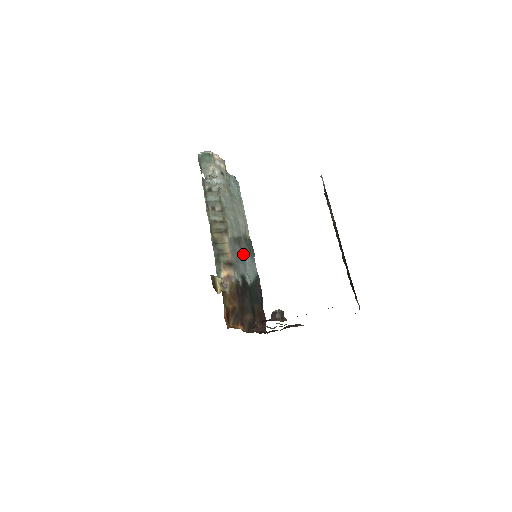
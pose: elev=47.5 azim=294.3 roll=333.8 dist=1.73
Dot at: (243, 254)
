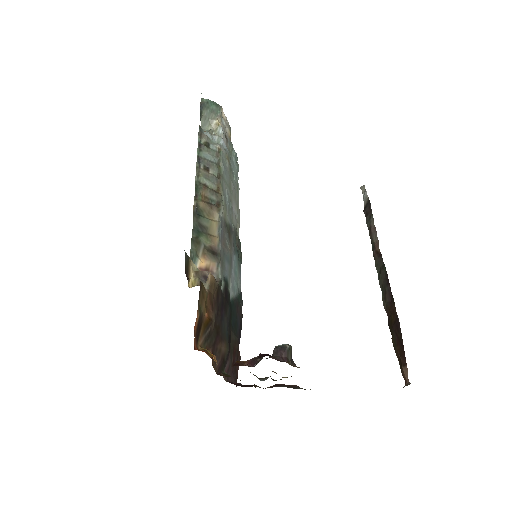
Dot at: (231, 251)
